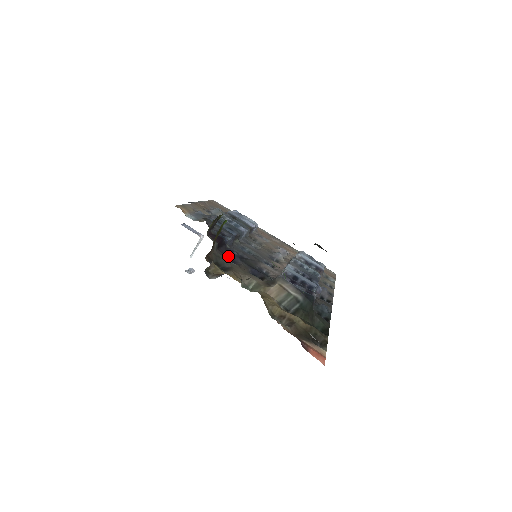
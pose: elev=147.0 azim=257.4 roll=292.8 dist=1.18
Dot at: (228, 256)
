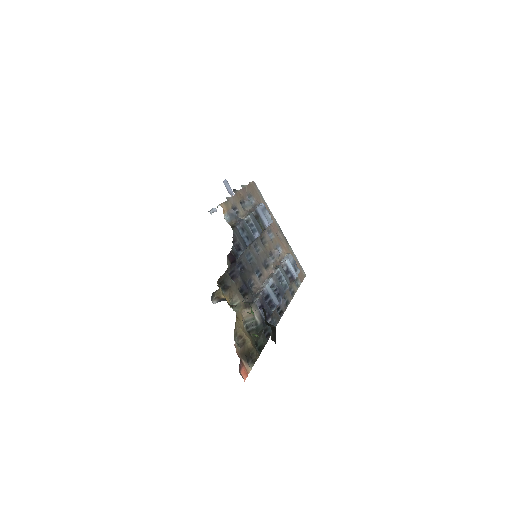
Dot at: (234, 270)
